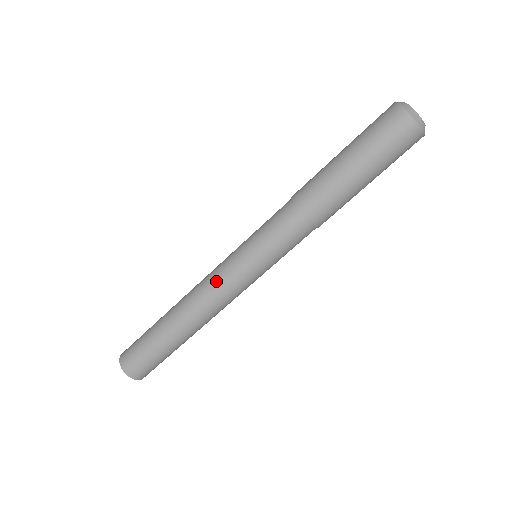
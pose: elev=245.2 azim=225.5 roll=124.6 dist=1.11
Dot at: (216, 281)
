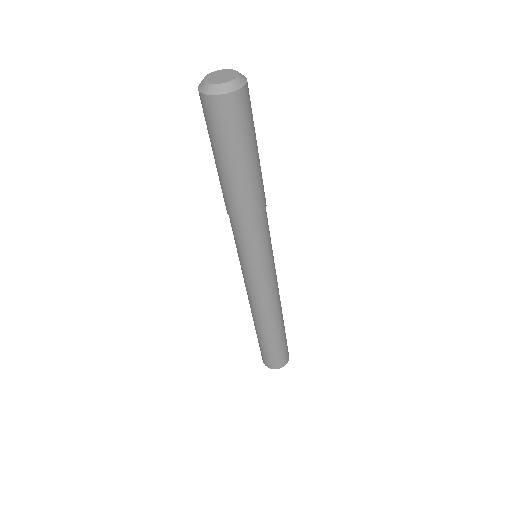
Dot at: occluded
